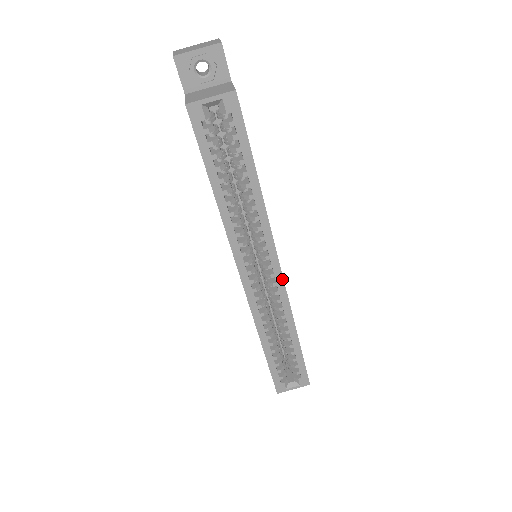
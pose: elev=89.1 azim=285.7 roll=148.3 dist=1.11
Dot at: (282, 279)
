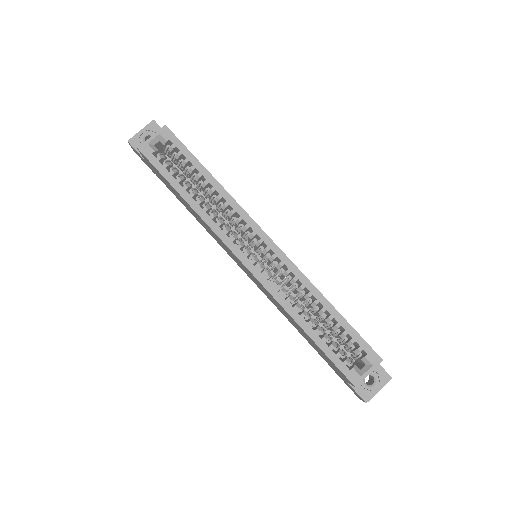
Dot at: (278, 248)
